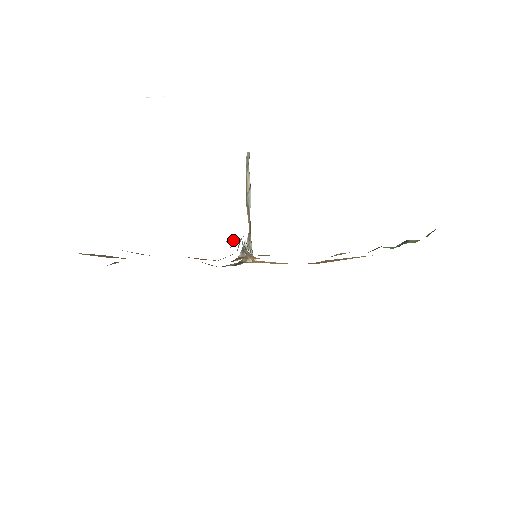
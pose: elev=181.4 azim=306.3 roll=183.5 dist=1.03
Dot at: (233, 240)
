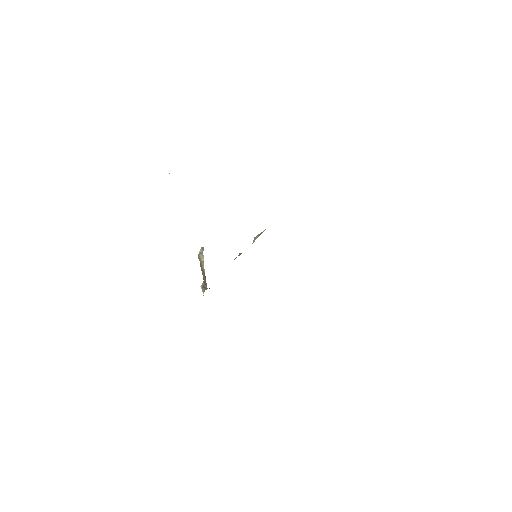
Dot at: occluded
